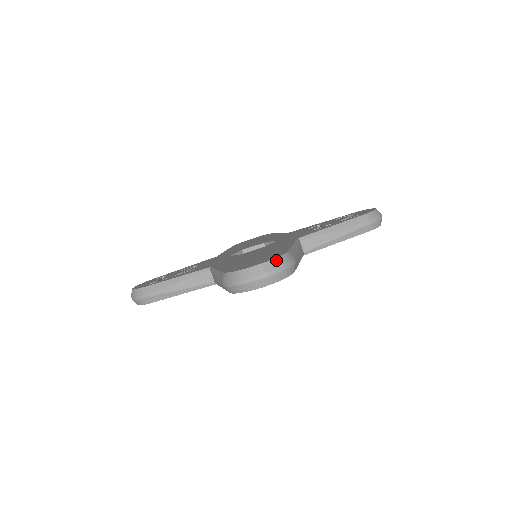
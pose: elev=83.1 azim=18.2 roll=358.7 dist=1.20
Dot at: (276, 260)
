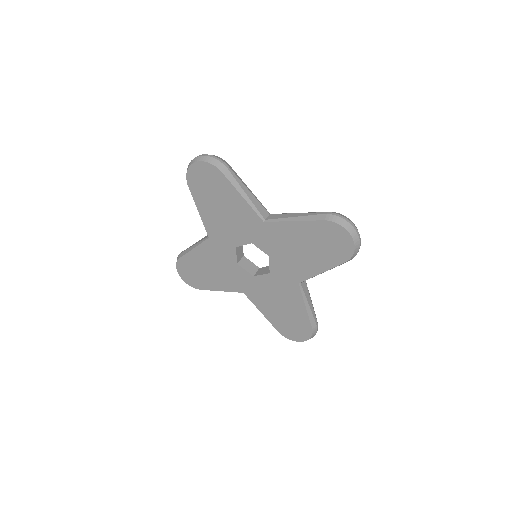
Dot at: (213, 155)
